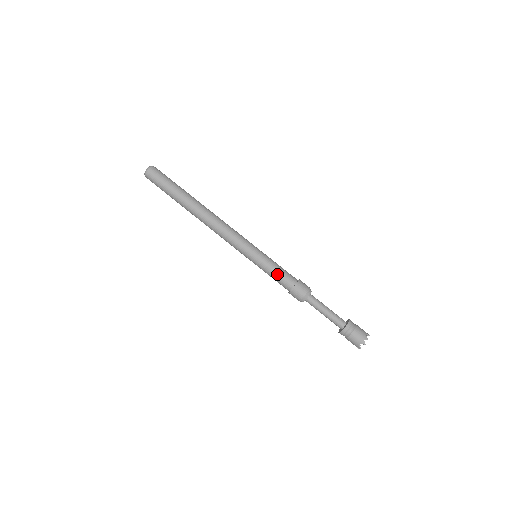
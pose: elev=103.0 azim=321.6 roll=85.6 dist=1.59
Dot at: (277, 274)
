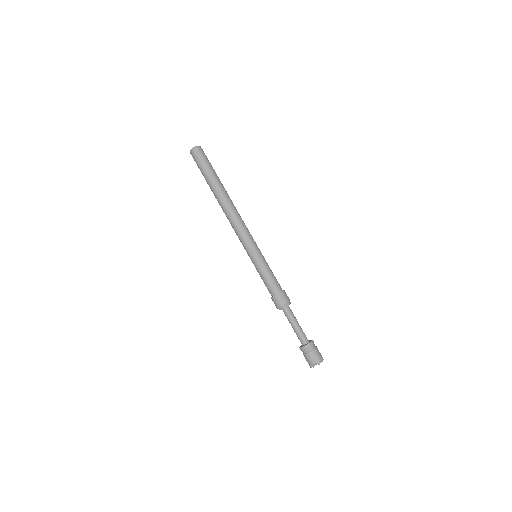
Dot at: (269, 277)
